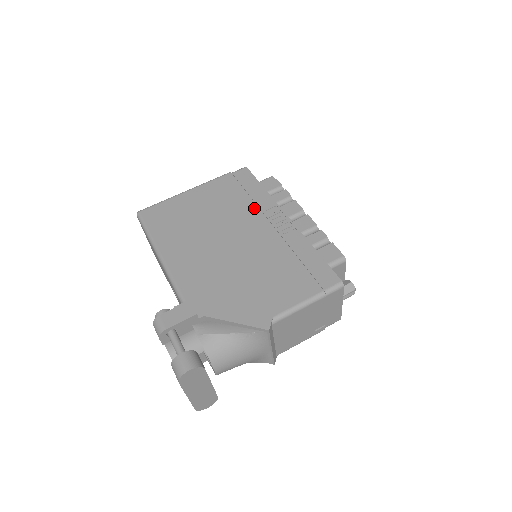
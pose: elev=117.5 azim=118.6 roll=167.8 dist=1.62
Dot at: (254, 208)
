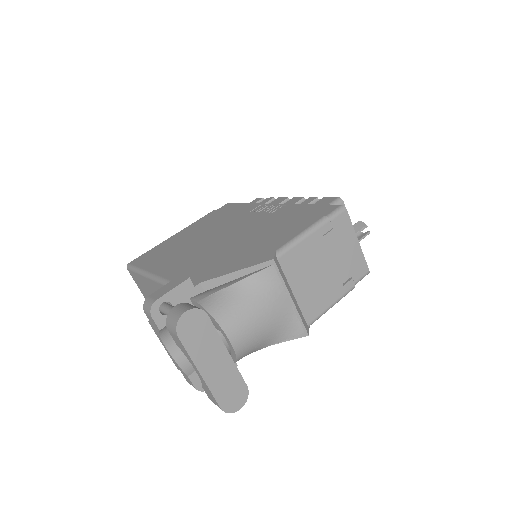
Dot at: (239, 214)
